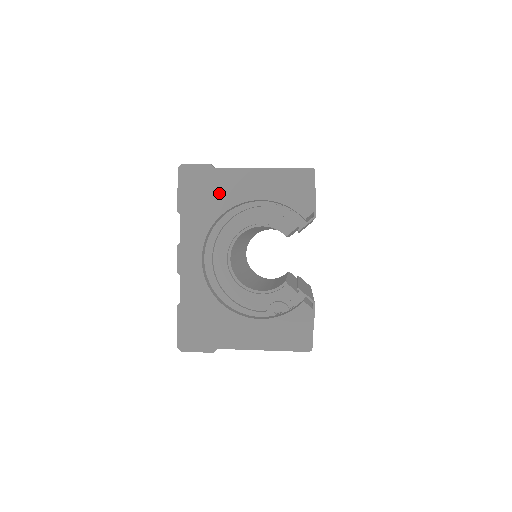
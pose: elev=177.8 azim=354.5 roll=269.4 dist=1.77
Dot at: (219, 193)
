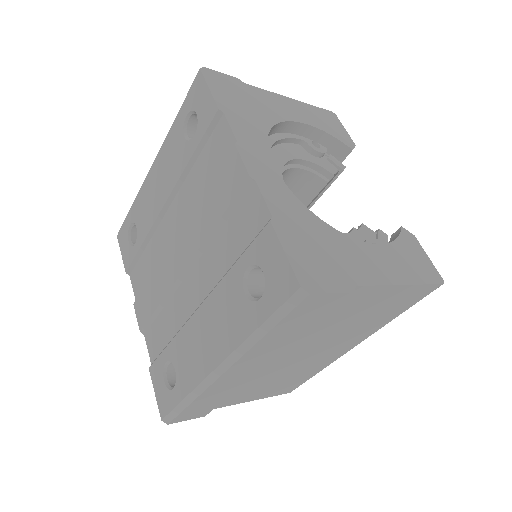
Dot at: (260, 105)
